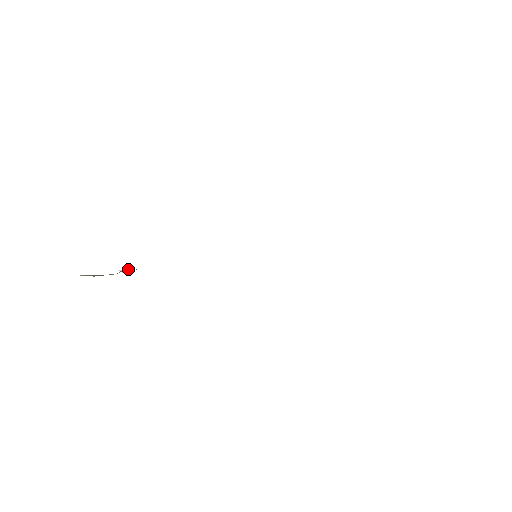
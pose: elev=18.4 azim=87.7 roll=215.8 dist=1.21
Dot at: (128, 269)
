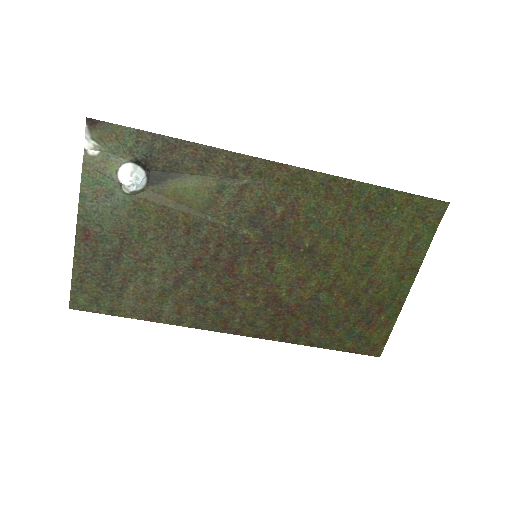
Dot at: (141, 171)
